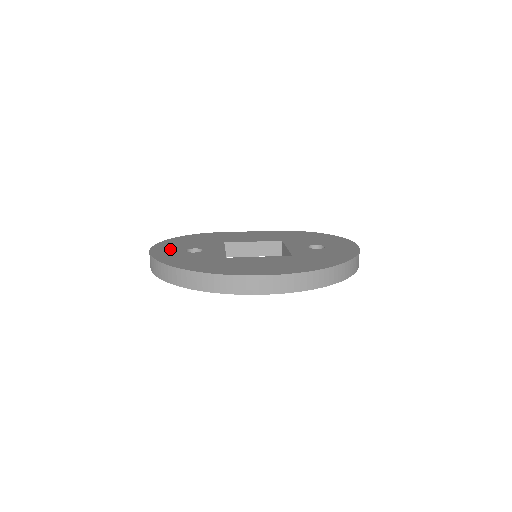
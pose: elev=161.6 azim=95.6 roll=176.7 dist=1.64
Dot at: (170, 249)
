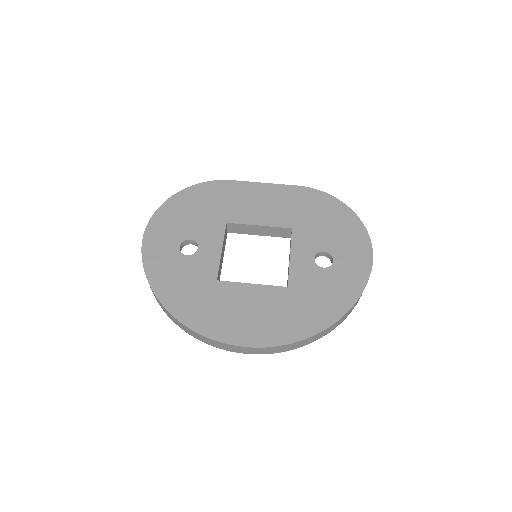
Dot at: (164, 238)
